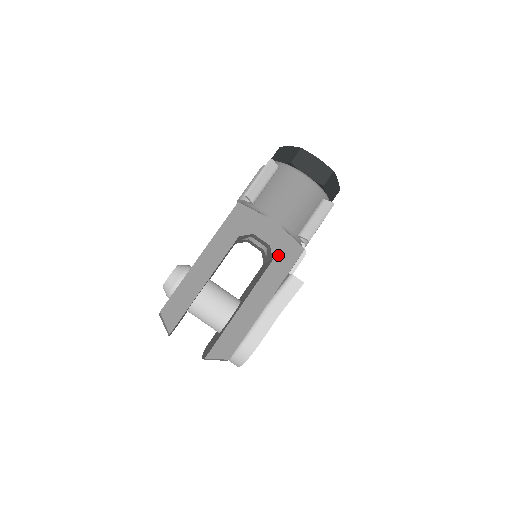
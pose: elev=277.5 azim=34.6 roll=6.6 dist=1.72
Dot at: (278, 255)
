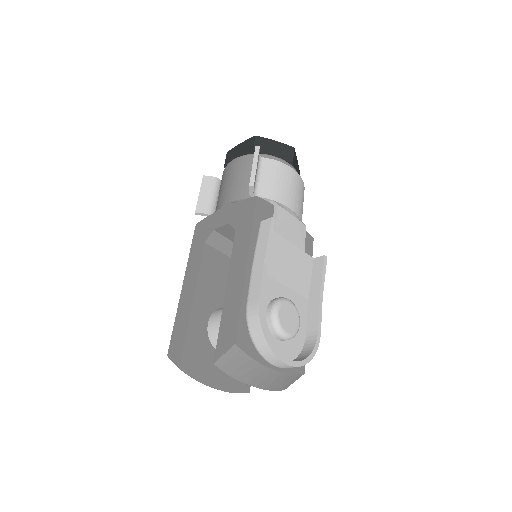
Dot at: (238, 222)
